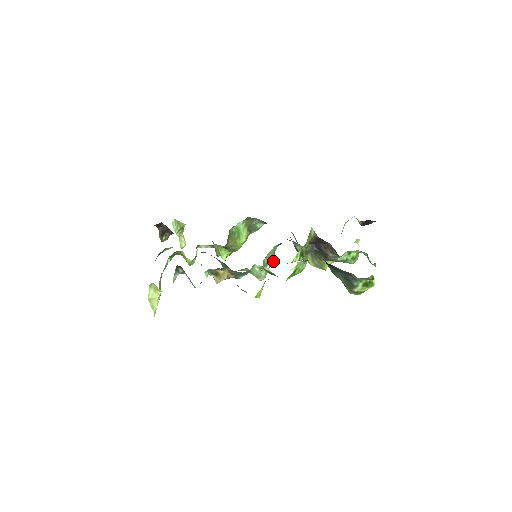
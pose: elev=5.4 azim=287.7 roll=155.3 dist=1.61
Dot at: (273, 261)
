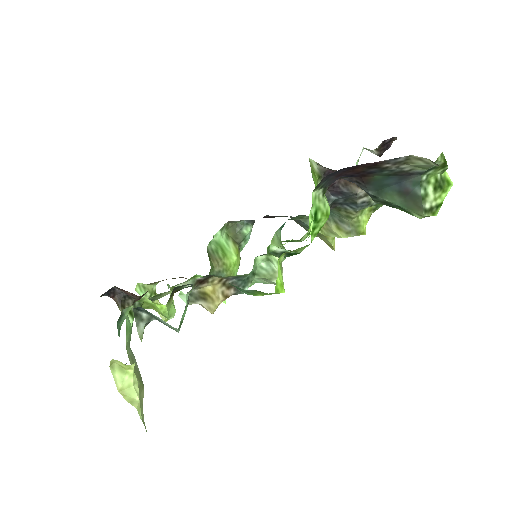
Dot at: occluded
